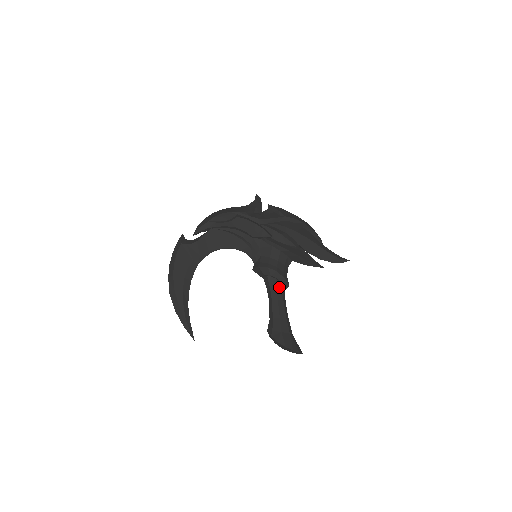
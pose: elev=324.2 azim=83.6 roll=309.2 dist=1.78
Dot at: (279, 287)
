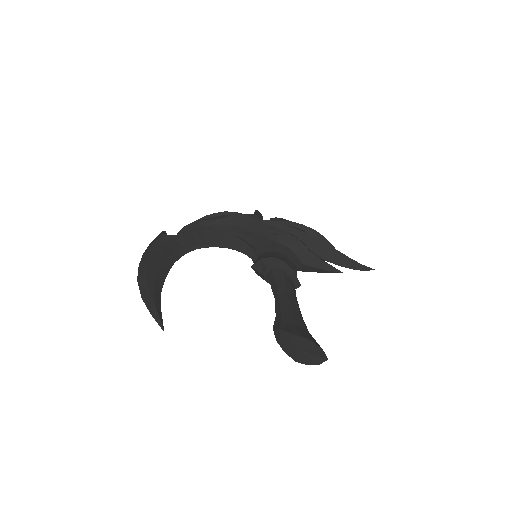
Dot at: (288, 281)
